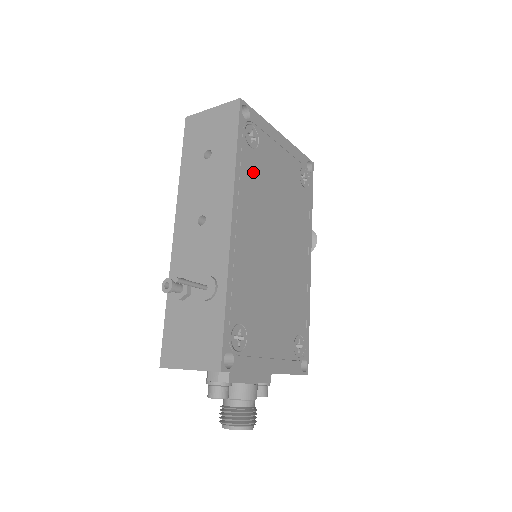
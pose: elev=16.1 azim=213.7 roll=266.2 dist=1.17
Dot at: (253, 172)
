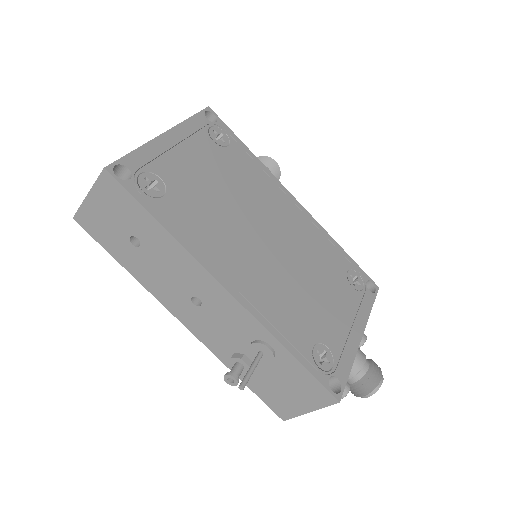
Dot at: (189, 215)
